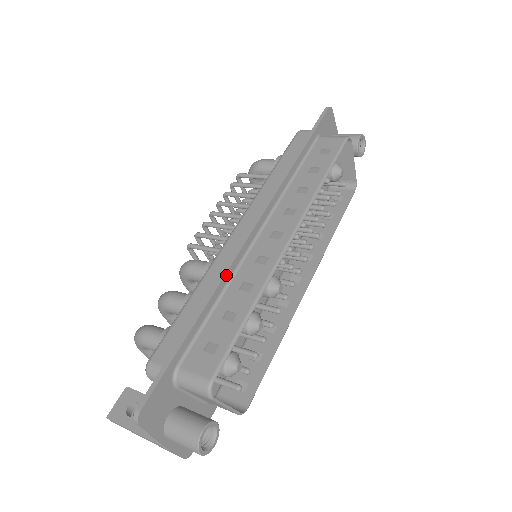
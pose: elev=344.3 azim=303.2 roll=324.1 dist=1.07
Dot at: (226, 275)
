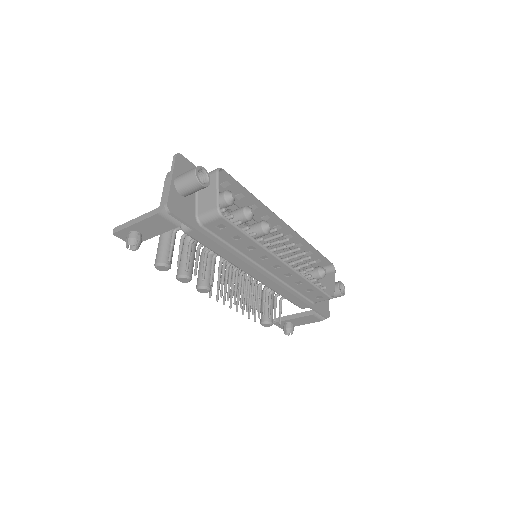
Dot at: occluded
